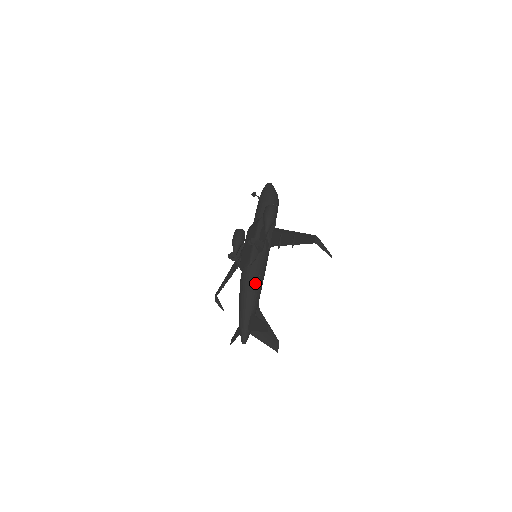
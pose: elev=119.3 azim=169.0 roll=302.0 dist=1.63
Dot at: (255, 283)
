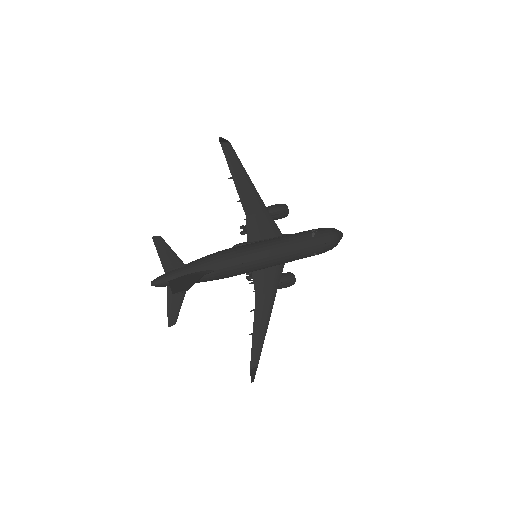
Dot at: (217, 252)
